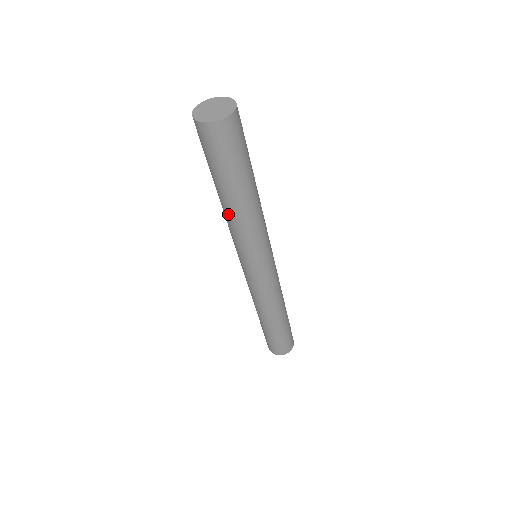
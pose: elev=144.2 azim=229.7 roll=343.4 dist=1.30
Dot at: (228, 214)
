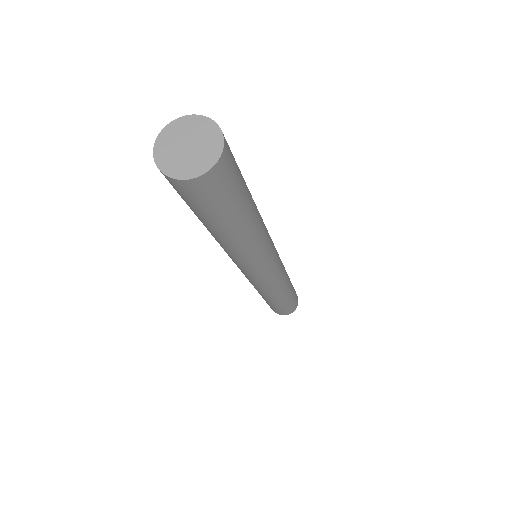
Dot at: (225, 245)
